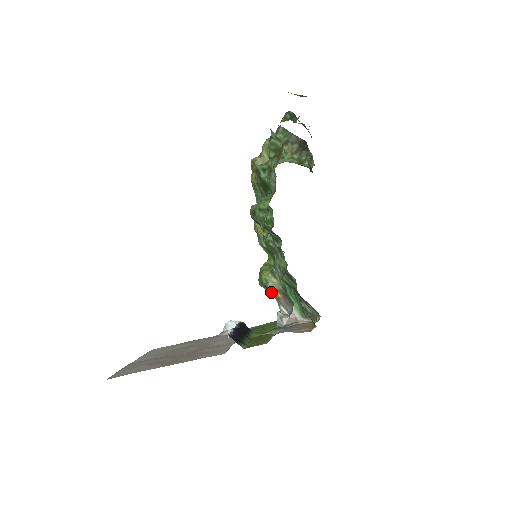
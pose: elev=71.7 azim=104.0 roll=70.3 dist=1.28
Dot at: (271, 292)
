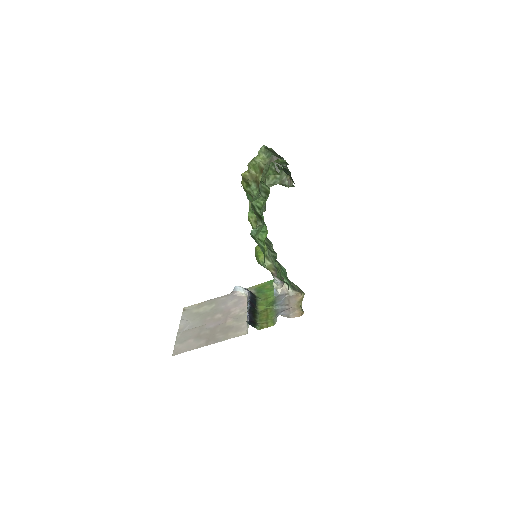
Dot at: (267, 269)
